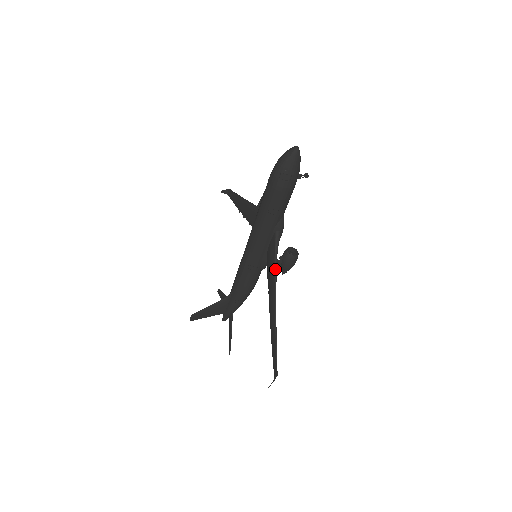
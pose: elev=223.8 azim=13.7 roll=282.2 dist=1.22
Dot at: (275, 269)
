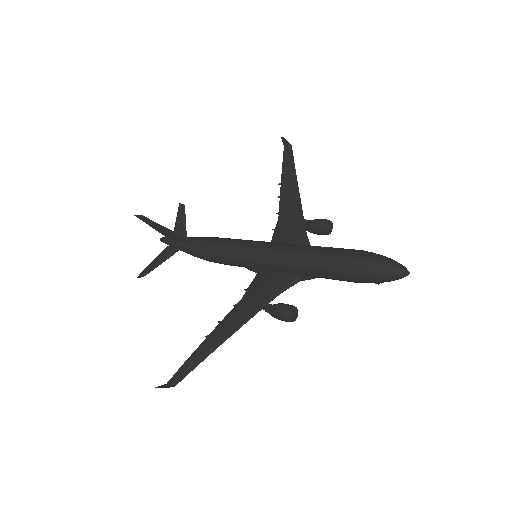
Dot at: (265, 305)
